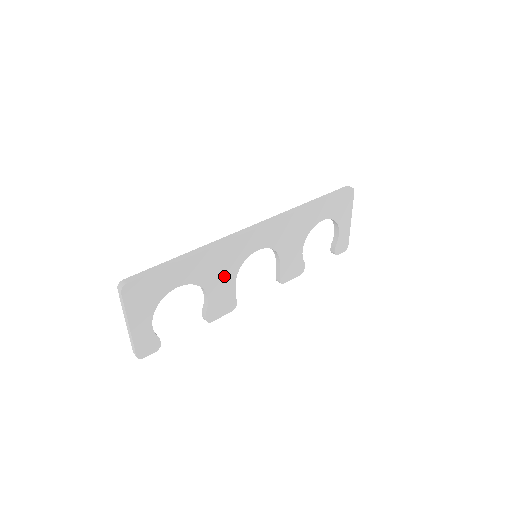
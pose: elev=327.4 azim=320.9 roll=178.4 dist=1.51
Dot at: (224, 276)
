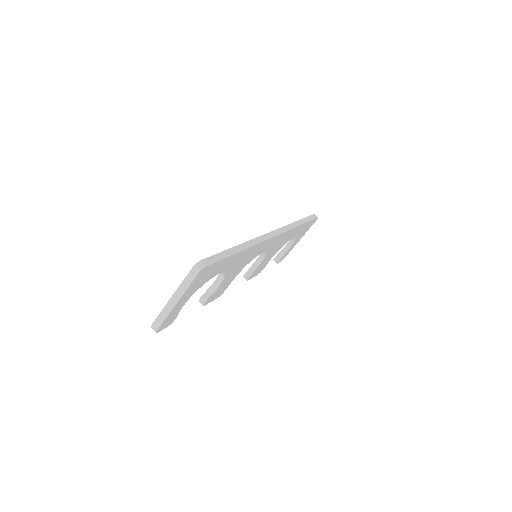
Dot at: (238, 269)
